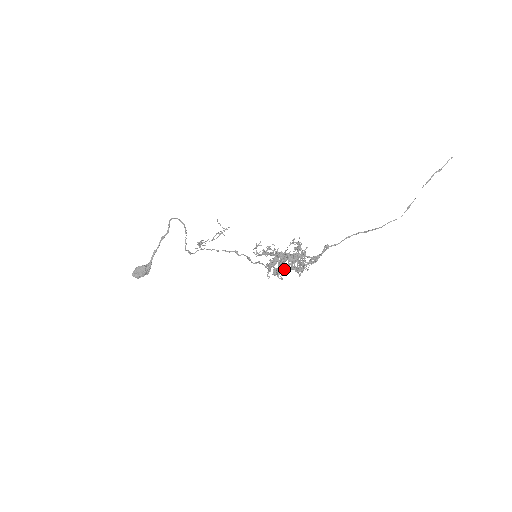
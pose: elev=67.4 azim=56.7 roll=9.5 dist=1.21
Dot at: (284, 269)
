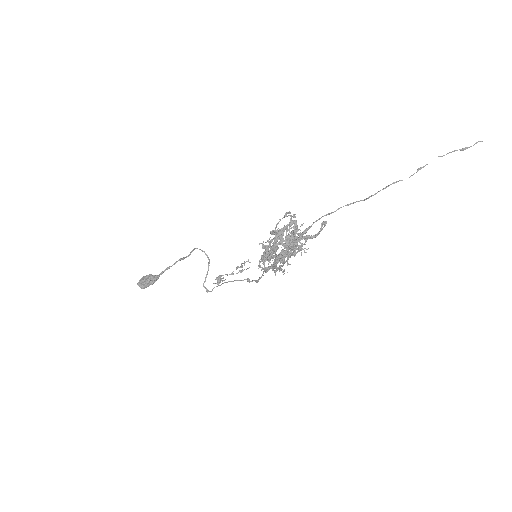
Dot at: (272, 245)
